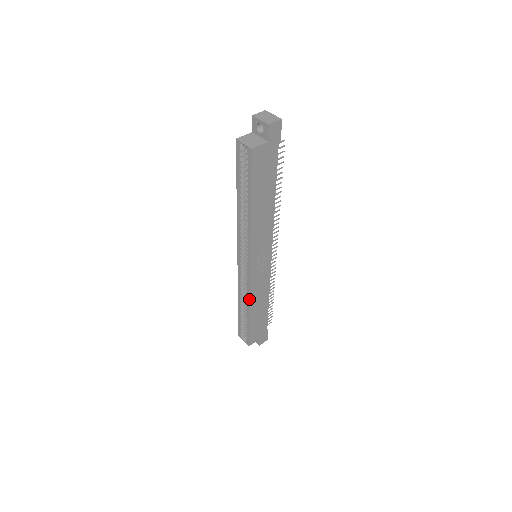
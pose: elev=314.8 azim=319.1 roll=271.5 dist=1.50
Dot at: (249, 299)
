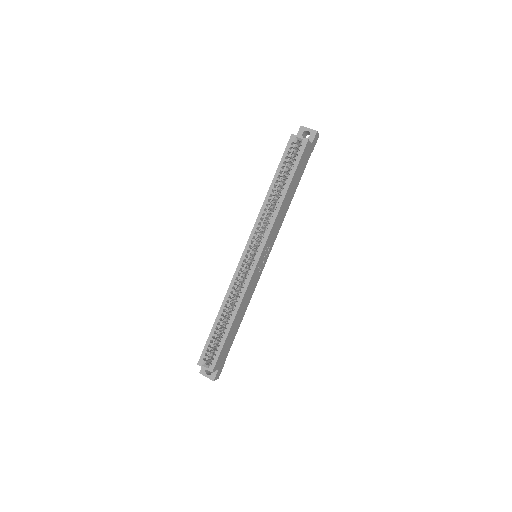
Dot at: (242, 299)
